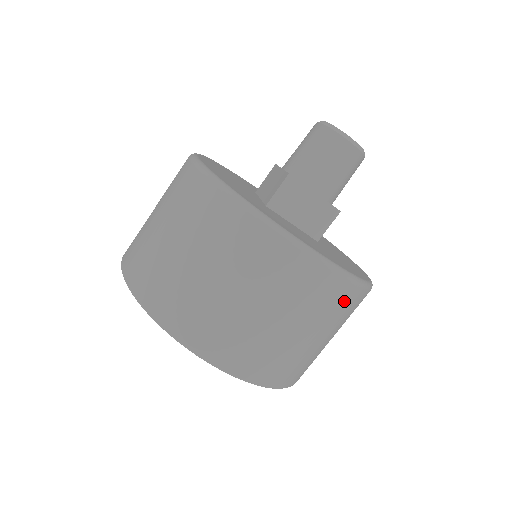
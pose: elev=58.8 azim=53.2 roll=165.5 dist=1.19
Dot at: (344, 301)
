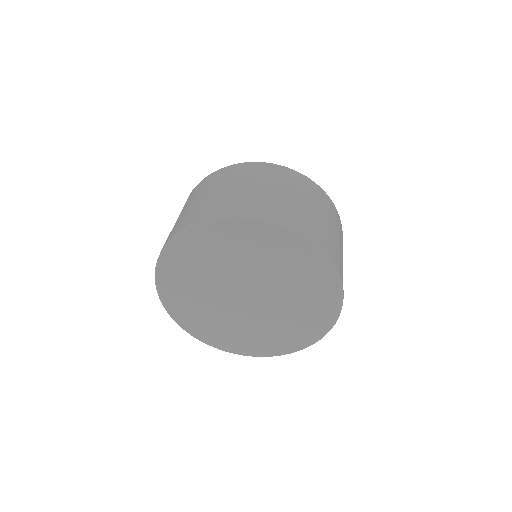
Dot at: (327, 203)
